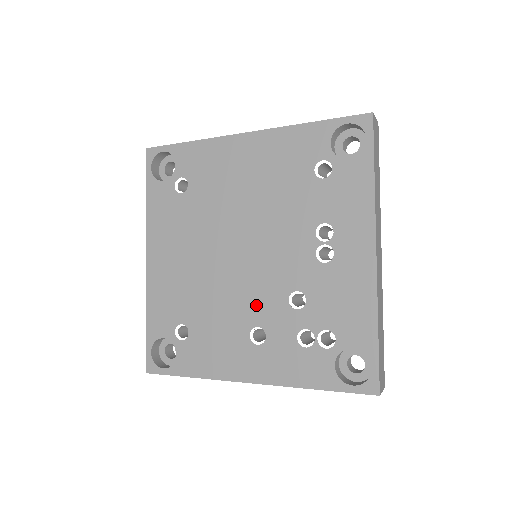
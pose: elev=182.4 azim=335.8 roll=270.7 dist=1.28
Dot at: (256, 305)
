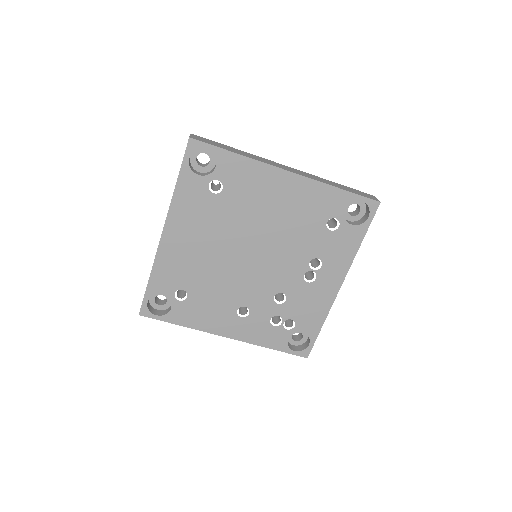
Dot at: (249, 293)
